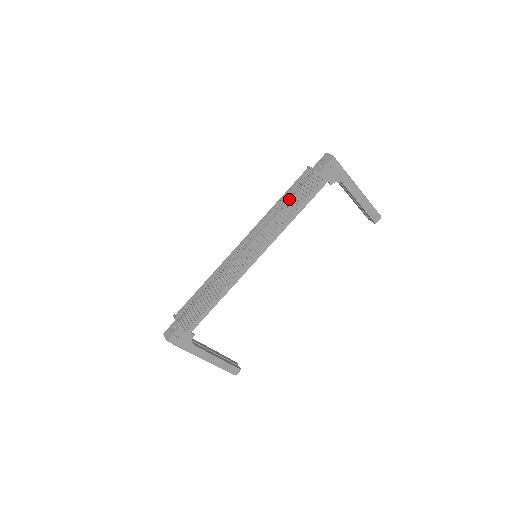
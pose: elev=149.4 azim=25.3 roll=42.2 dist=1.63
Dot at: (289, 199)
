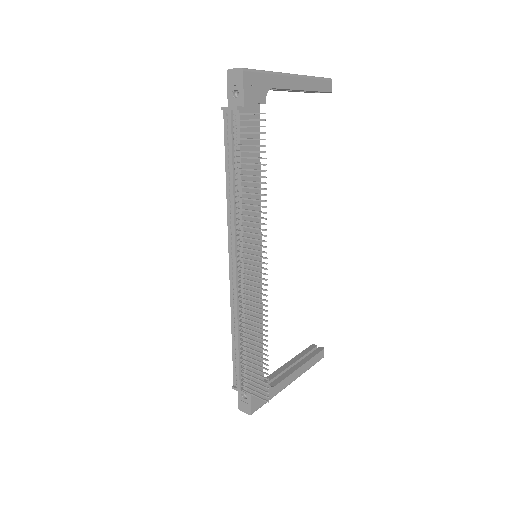
Dot at: (239, 169)
